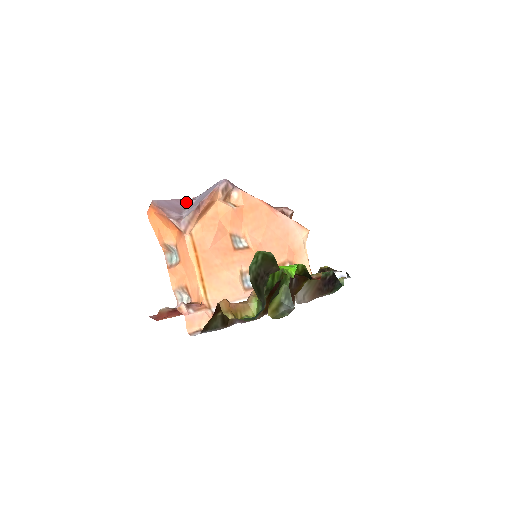
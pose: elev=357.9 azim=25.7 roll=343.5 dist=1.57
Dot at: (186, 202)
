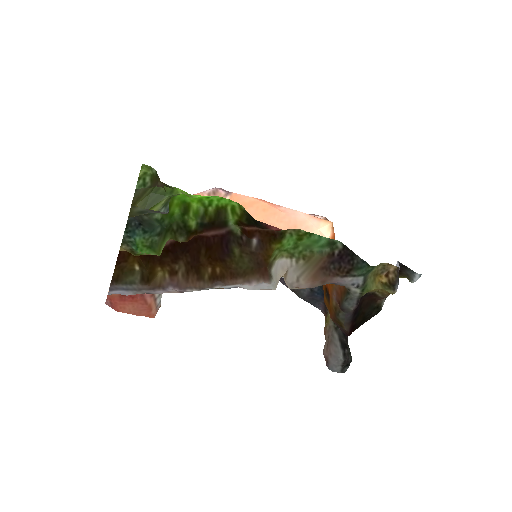
Dot at: occluded
